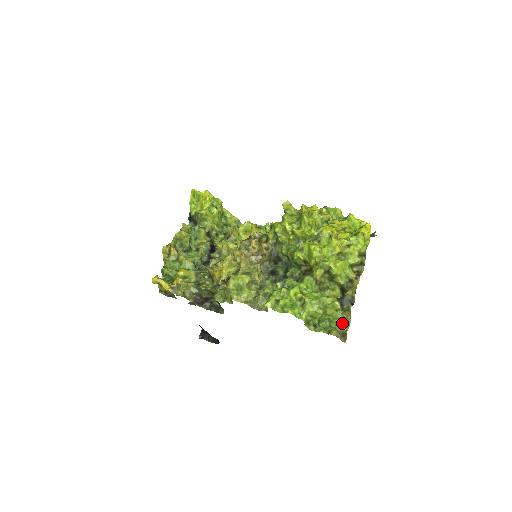
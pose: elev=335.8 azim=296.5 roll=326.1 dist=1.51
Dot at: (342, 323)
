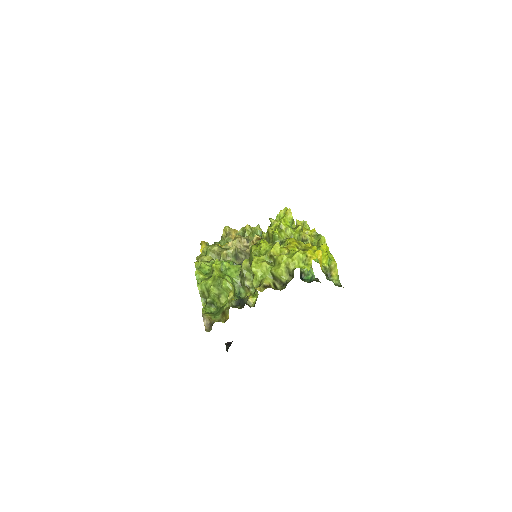
Dot at: (222, 316)
